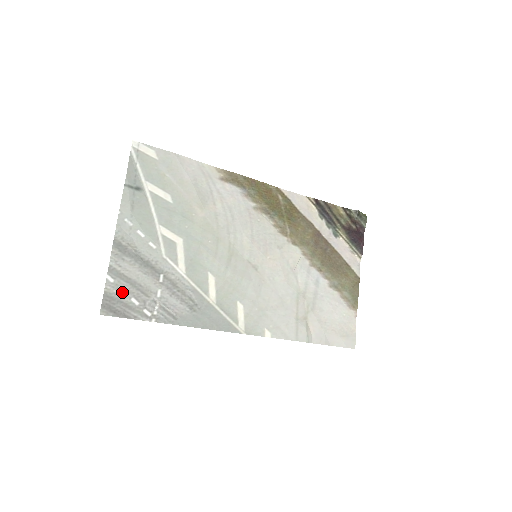
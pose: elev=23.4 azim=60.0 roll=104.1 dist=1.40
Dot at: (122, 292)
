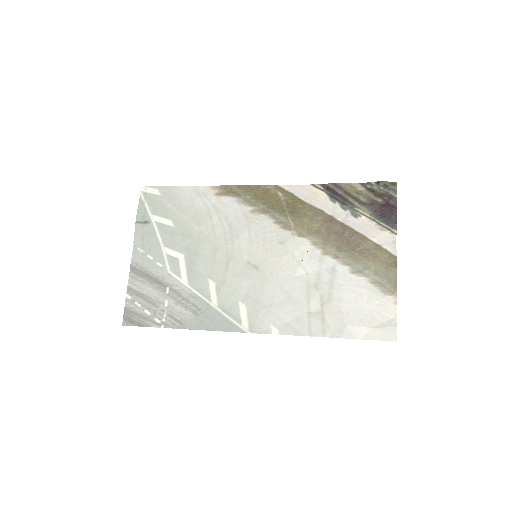
Dot at: (137, 306)
